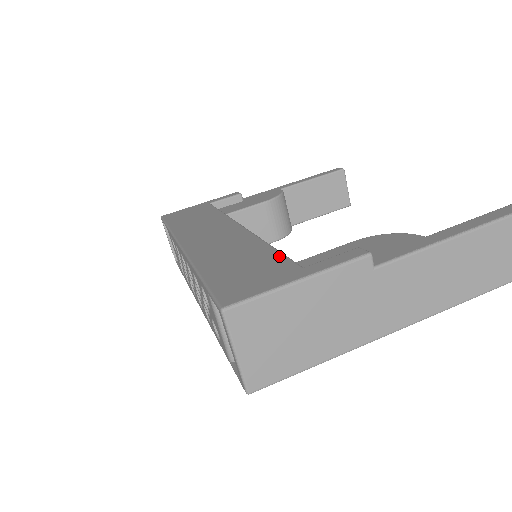
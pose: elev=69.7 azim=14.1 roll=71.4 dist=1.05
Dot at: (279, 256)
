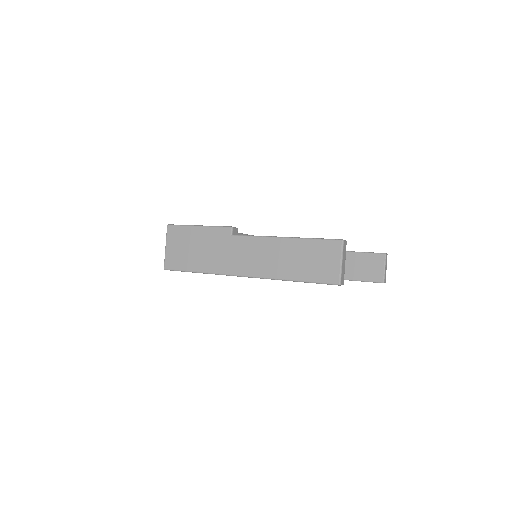
Dot at: occluded
